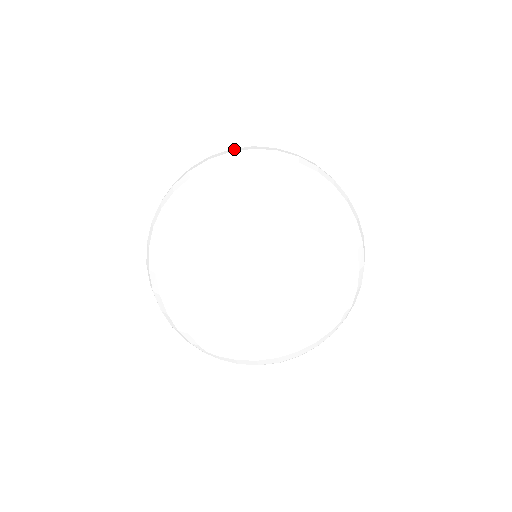
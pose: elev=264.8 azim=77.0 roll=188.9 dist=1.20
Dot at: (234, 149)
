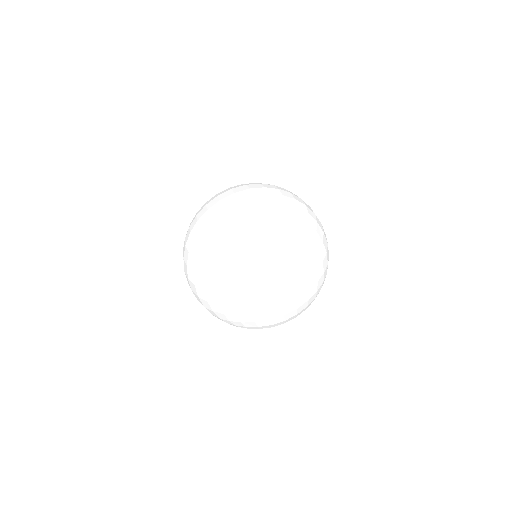
Dot at: (238, 194)
